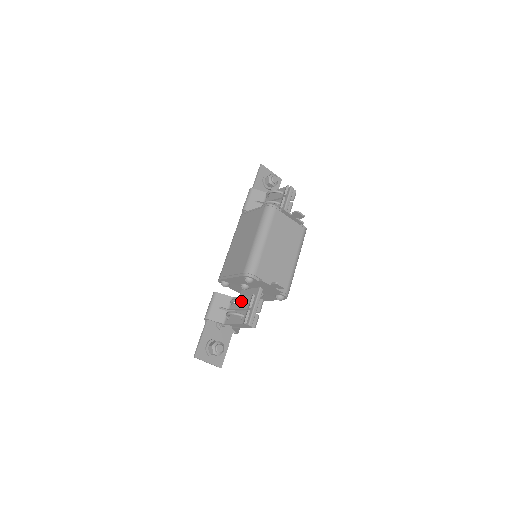
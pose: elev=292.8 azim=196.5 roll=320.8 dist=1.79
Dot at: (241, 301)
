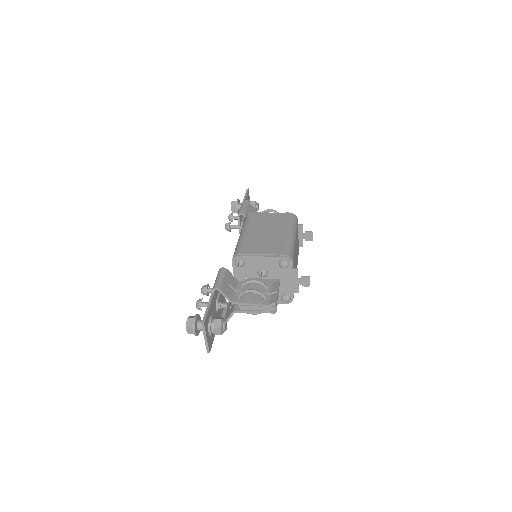
Dot at: (264, 283)
